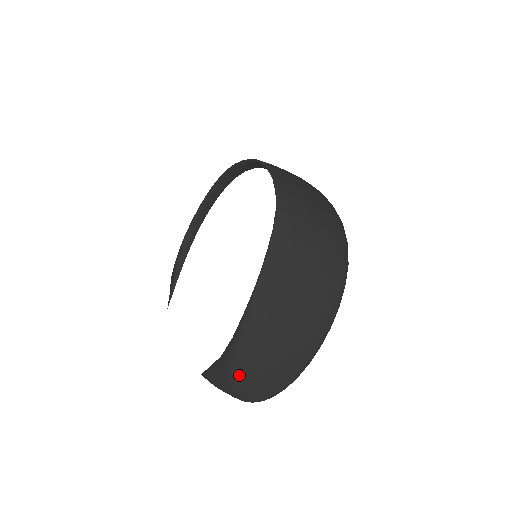
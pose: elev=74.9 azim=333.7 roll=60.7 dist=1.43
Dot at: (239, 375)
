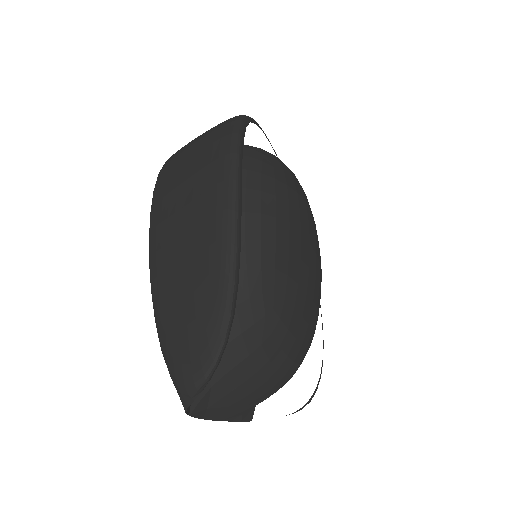
Dot at: (167, 344)
